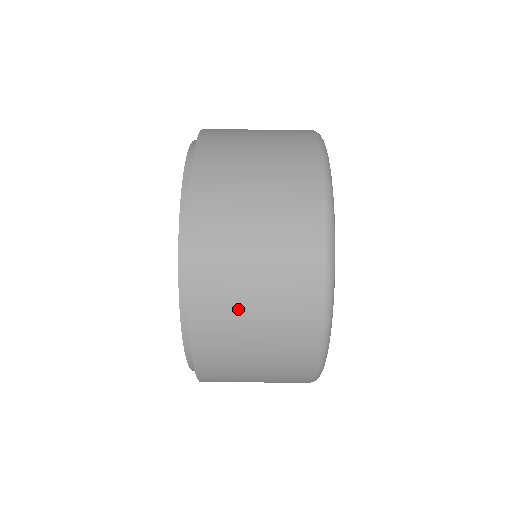
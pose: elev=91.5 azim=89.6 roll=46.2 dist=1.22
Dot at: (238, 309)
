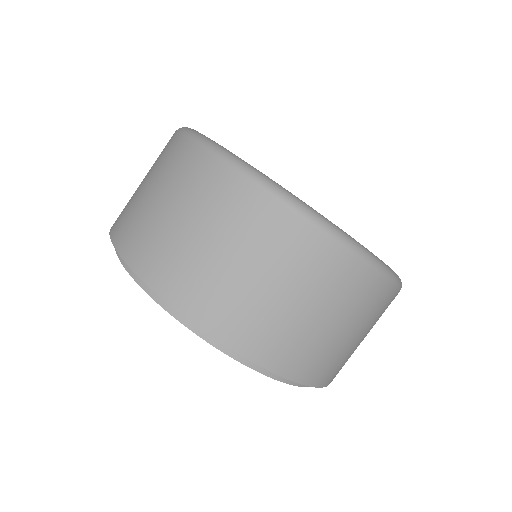
Dot at: (258, 303)
